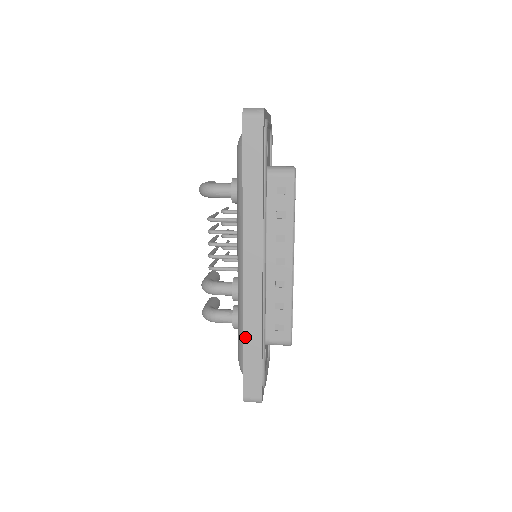
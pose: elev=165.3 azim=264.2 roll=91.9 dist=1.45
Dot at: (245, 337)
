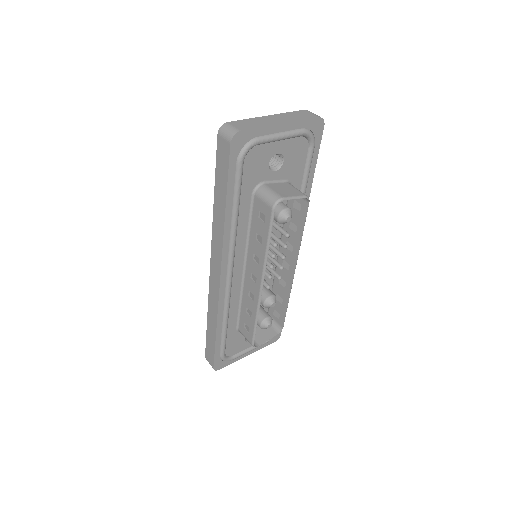
Dot at: (208, 318)
